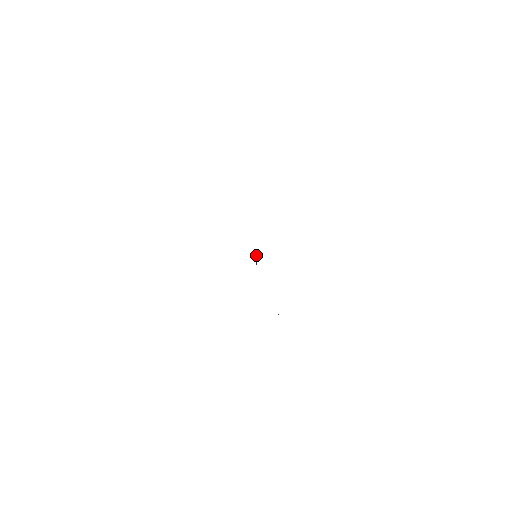
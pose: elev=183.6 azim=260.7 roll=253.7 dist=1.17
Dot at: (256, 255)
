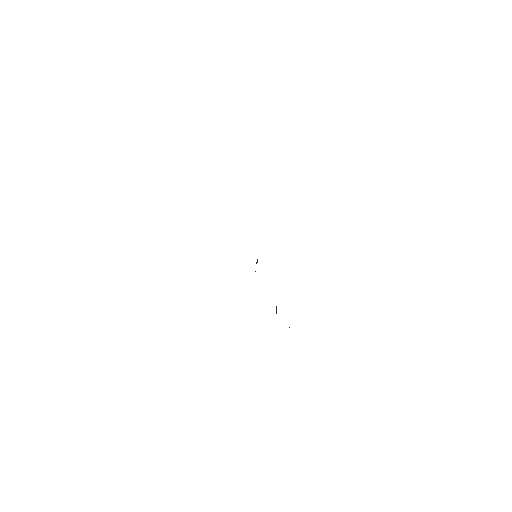
Dot at: occluded
